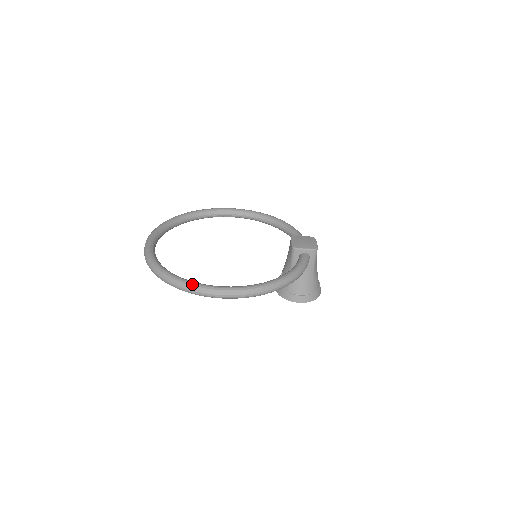
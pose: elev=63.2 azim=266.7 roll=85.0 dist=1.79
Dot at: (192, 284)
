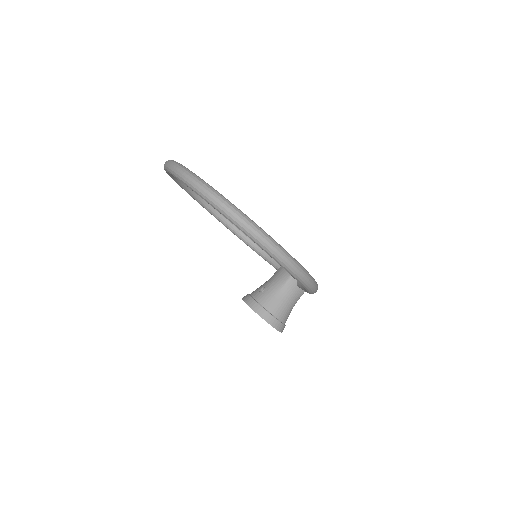
Dot at: (262, 229)
